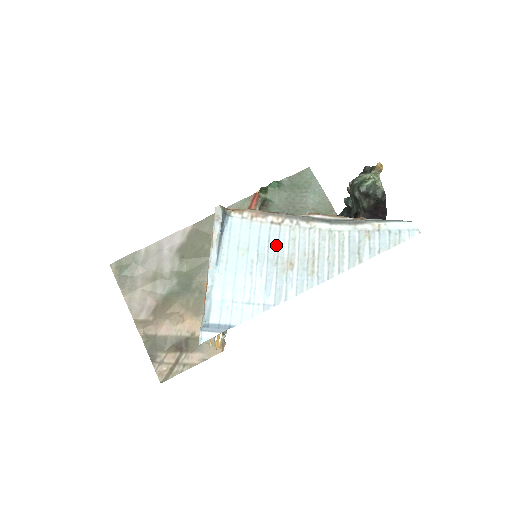
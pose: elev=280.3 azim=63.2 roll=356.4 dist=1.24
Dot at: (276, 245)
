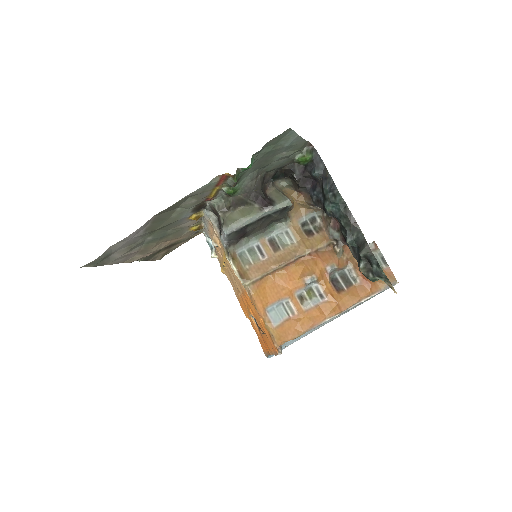
Dot at: occluded
